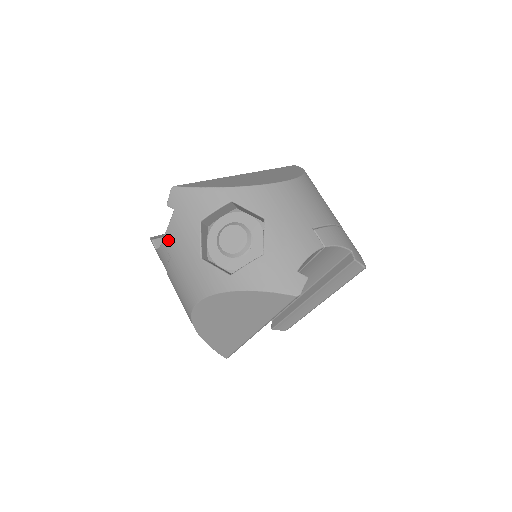
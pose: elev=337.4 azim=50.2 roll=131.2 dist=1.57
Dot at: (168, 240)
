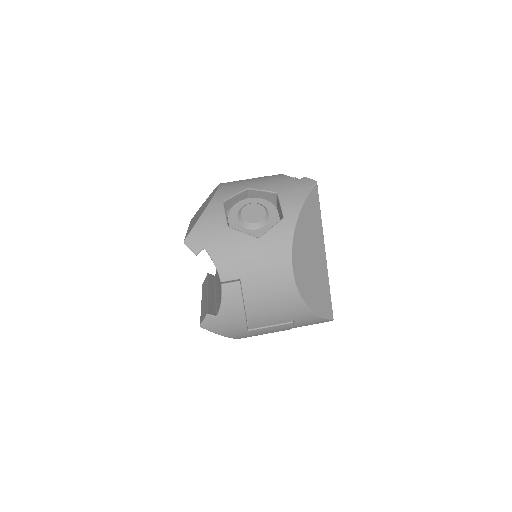
Dot at: (225, 270)
